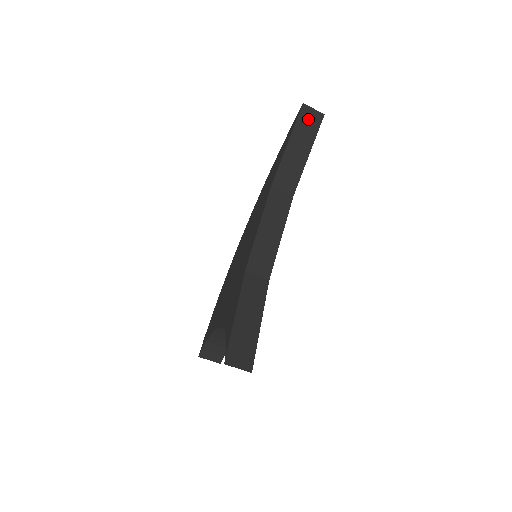
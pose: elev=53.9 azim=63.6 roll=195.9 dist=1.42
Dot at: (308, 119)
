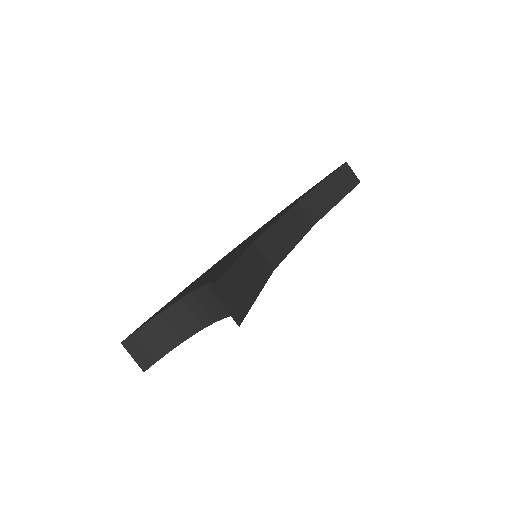
Dot at: (347, 175)
